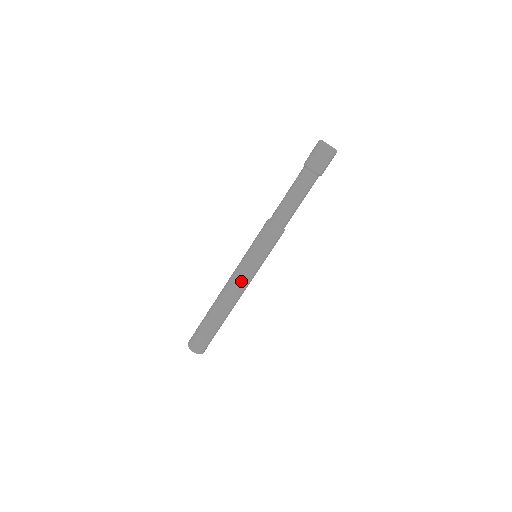
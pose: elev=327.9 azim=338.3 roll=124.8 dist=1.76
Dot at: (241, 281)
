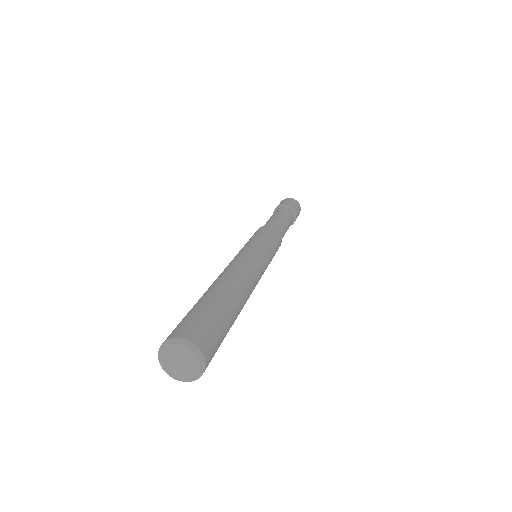
Dot at: (258, 264)
